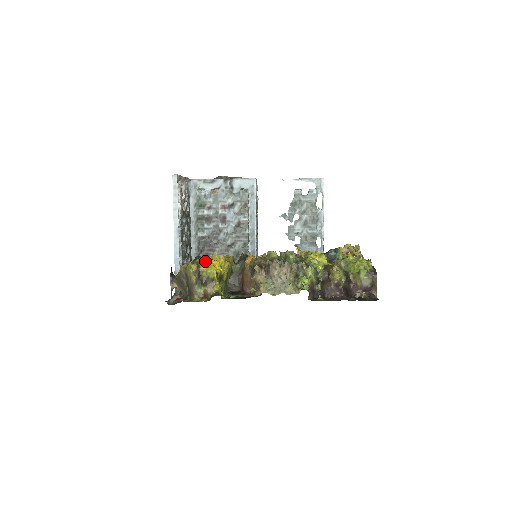
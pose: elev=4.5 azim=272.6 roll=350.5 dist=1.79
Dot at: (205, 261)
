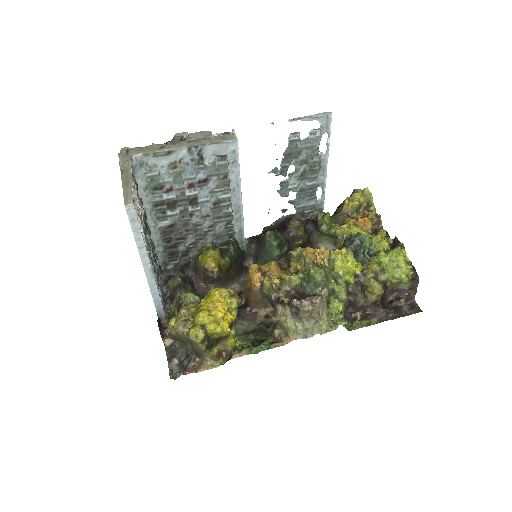
Dot at: (211, 319)
